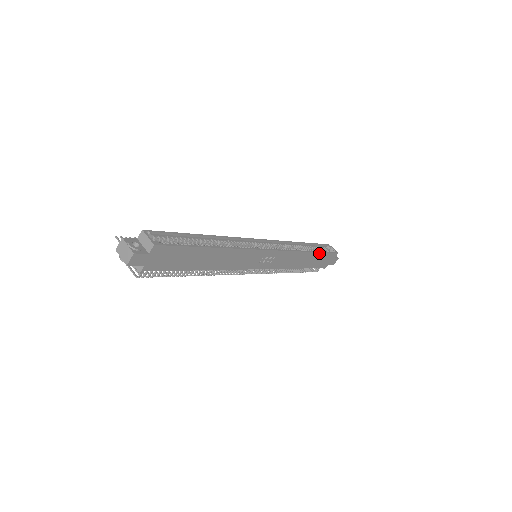
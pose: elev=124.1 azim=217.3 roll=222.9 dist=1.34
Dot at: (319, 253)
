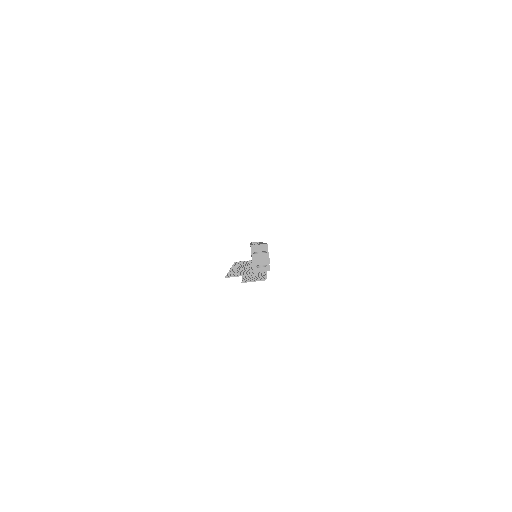
Dot at: occluded
